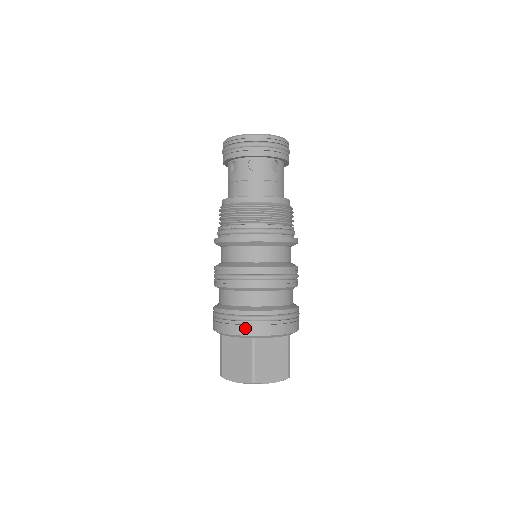
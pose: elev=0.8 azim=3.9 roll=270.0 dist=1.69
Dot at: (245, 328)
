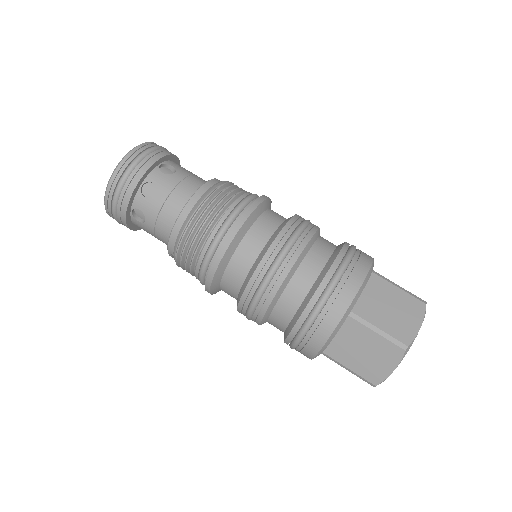
Dot at: (330, 315)
